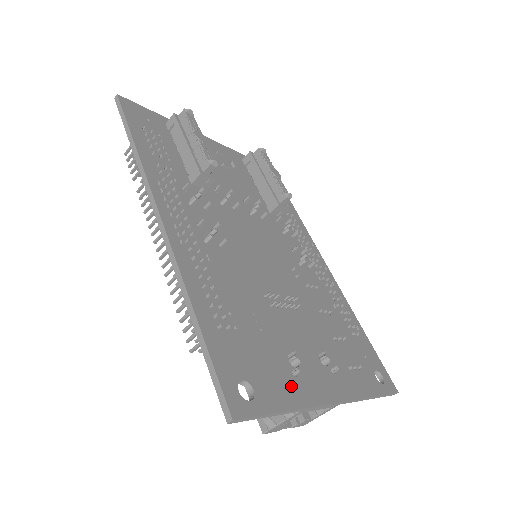
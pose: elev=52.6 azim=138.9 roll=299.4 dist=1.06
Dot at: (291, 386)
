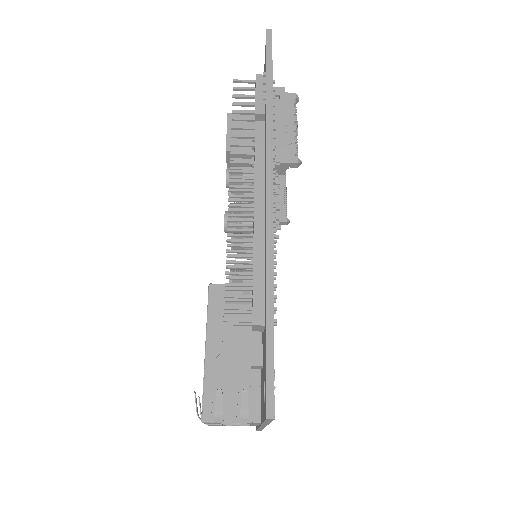
Dot at: occluded
